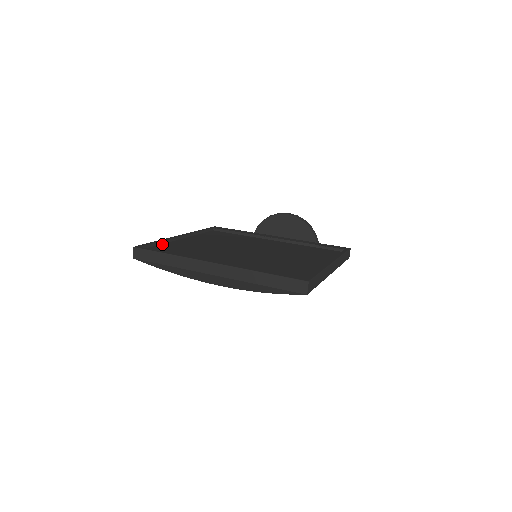
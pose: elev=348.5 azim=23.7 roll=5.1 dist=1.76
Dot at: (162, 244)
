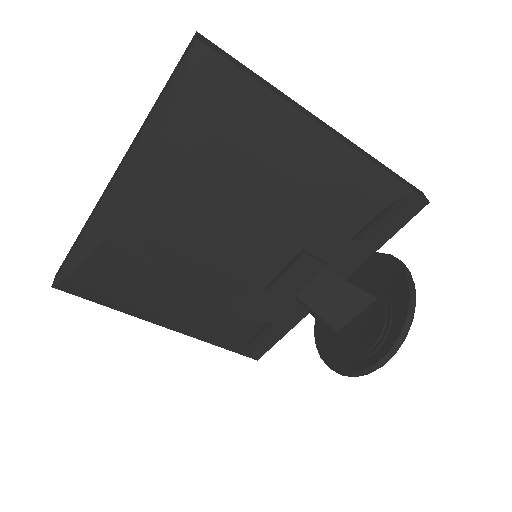
Dot at: occluded
